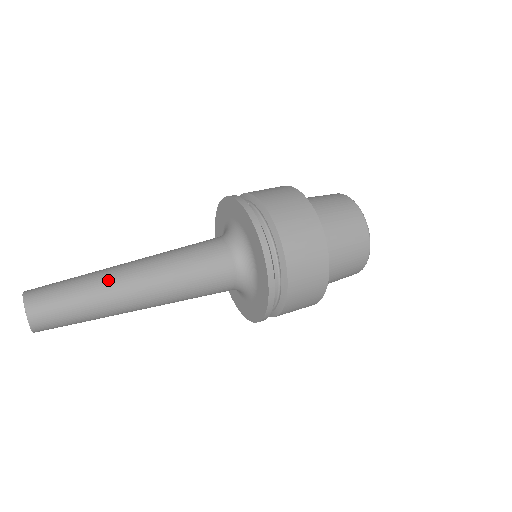
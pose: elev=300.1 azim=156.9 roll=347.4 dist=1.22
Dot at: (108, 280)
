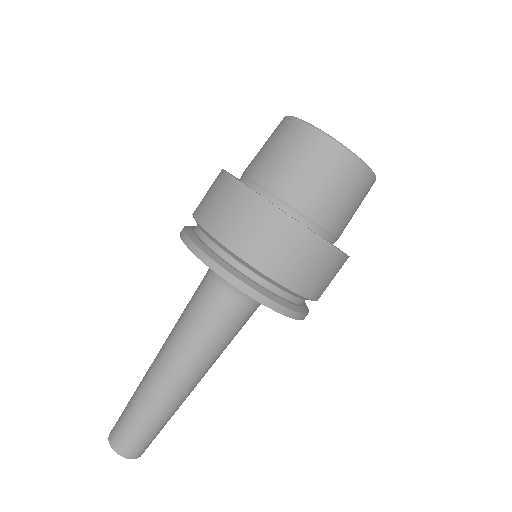
Dot at: (162, 401)
